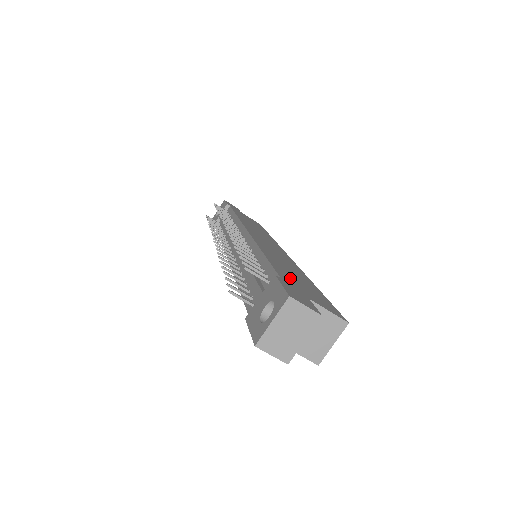
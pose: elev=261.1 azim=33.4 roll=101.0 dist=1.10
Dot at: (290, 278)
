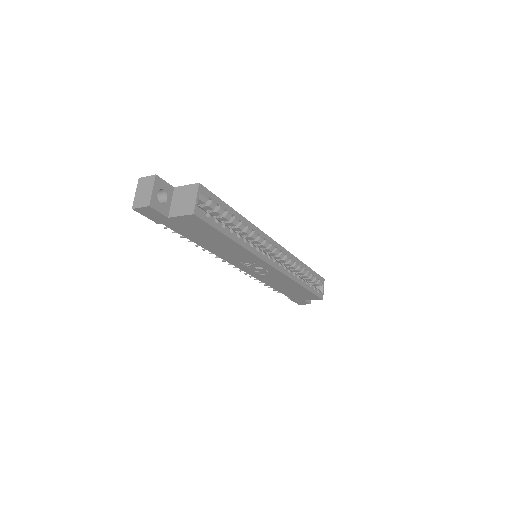
Dot at: occluded
